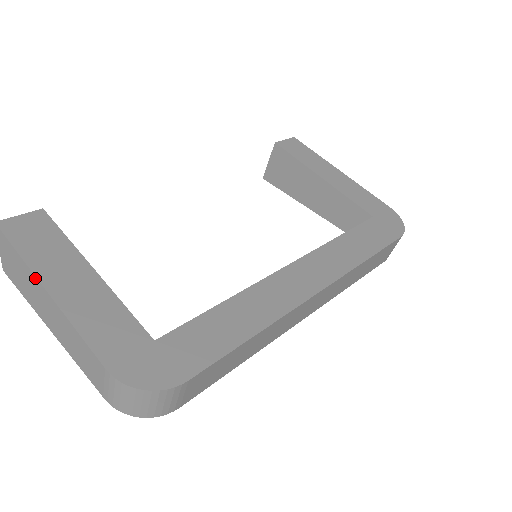
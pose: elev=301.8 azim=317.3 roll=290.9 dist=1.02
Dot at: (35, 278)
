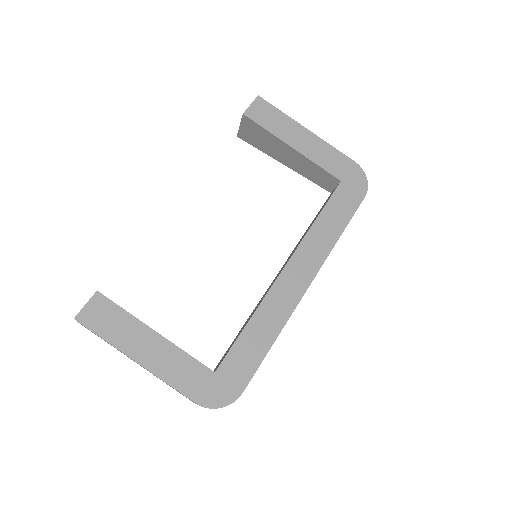
Dot at: occluded
